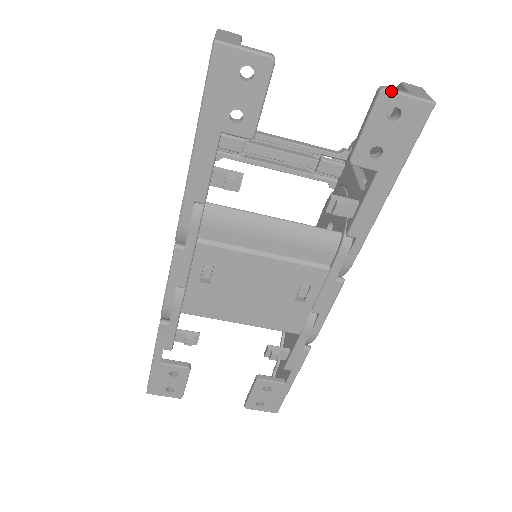
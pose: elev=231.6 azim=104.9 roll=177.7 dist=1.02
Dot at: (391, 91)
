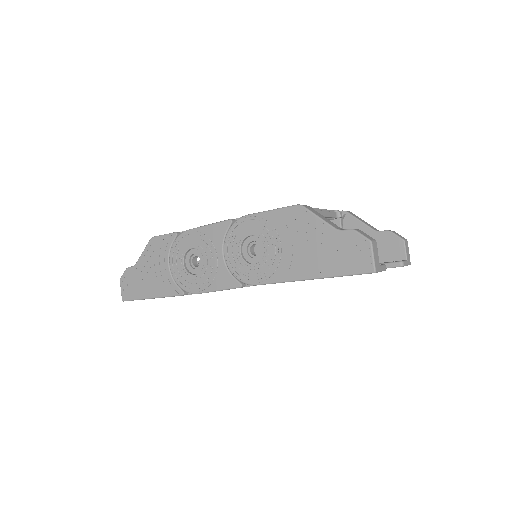
Dot at: occluded
